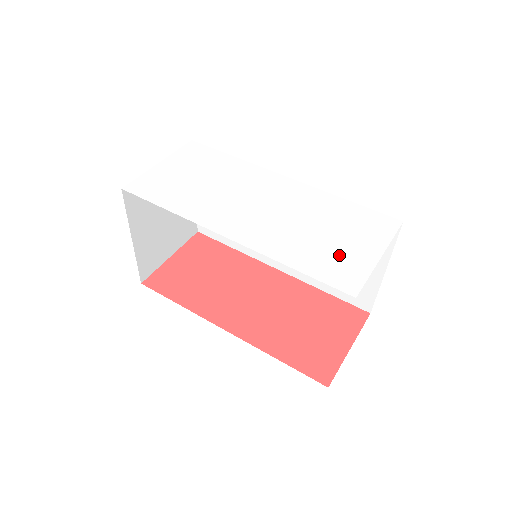
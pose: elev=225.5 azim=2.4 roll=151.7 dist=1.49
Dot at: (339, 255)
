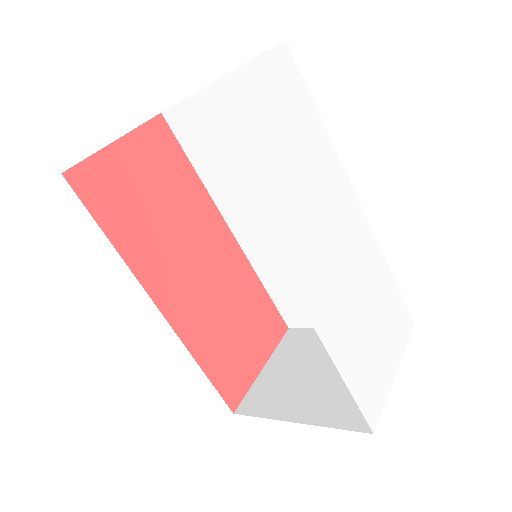
Dot at: (374, 363)
